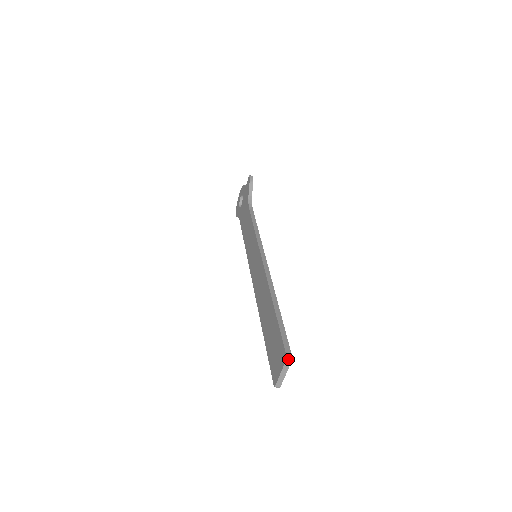
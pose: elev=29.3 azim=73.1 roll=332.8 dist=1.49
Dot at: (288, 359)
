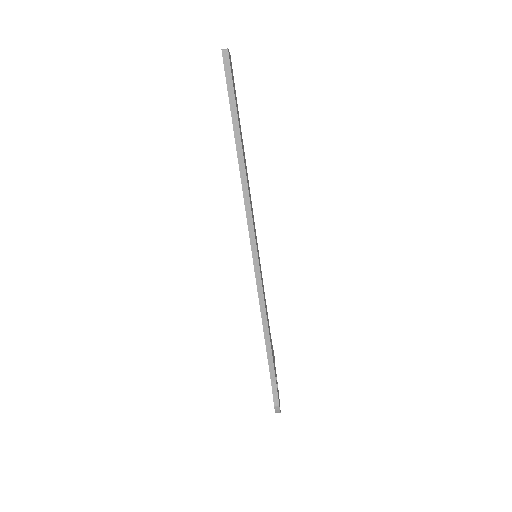
Dot at: occluded
